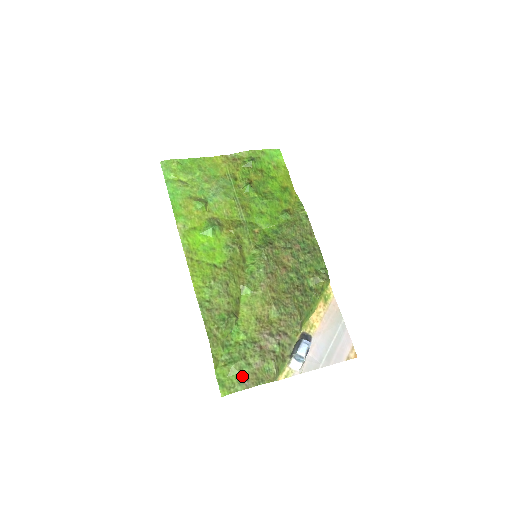
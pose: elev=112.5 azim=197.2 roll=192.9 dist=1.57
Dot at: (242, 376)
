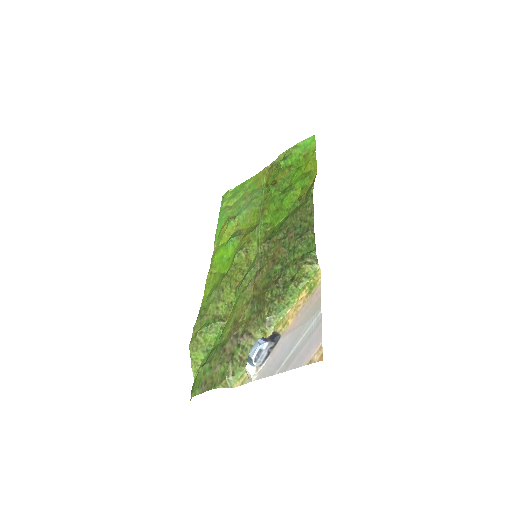
Dot at: (203, 380)
